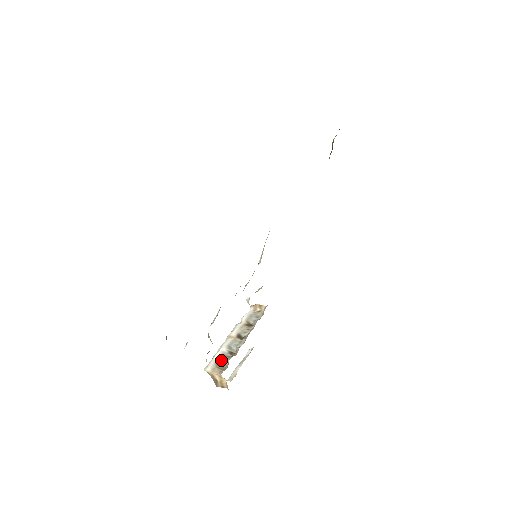
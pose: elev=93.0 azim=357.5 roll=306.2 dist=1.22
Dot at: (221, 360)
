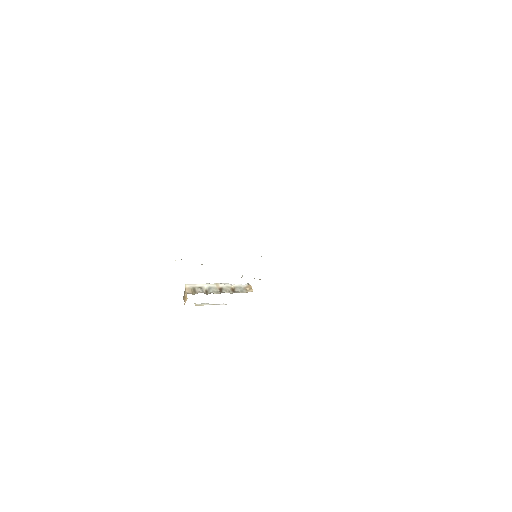
Dot at: (198, 289)
